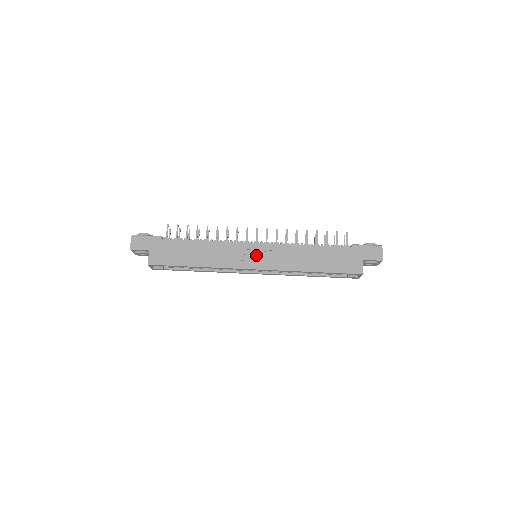
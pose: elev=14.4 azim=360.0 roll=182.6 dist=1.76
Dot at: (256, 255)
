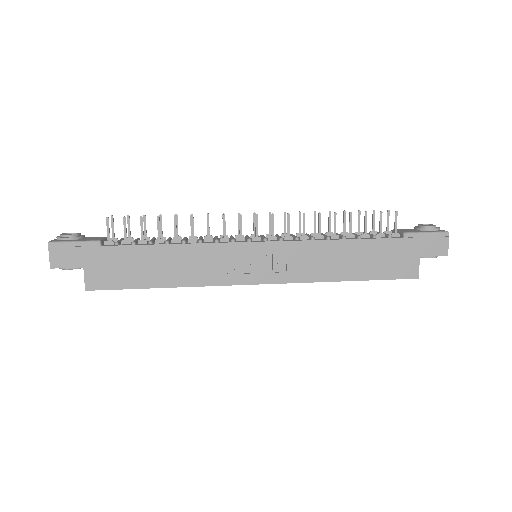
Dot at: (258, 261)
